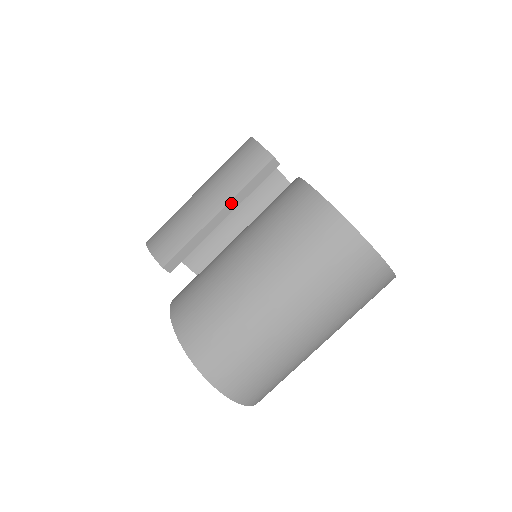
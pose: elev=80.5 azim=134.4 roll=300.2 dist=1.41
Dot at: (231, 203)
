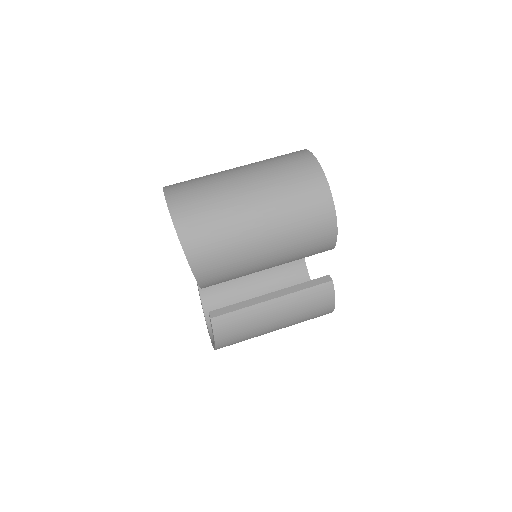
Dot at: occluded
